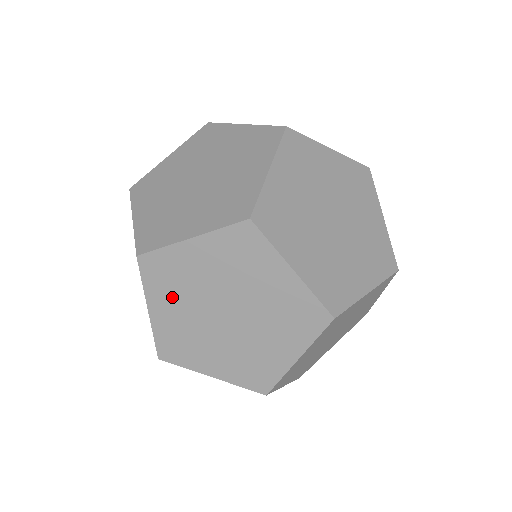
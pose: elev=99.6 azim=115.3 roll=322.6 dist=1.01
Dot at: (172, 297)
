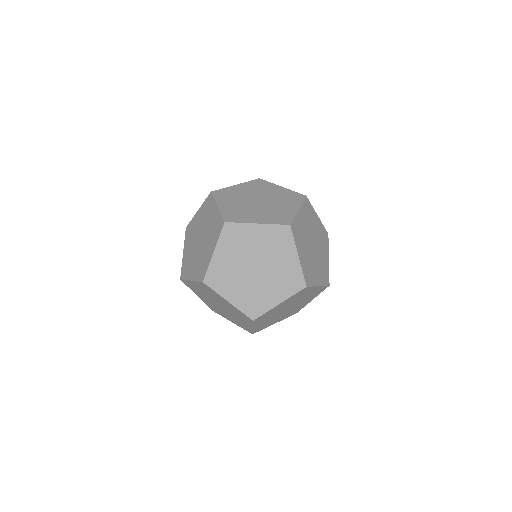
Dot at: (204, 290)
